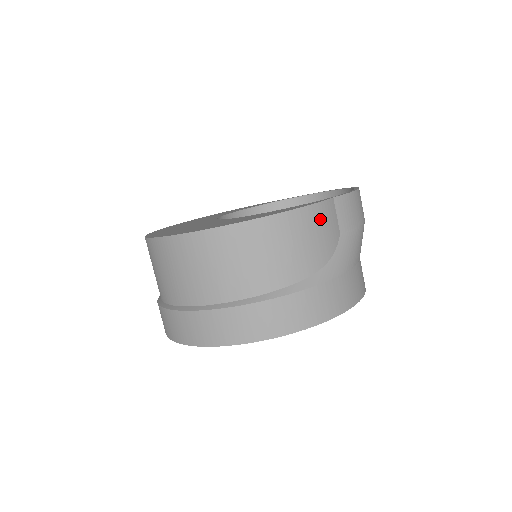
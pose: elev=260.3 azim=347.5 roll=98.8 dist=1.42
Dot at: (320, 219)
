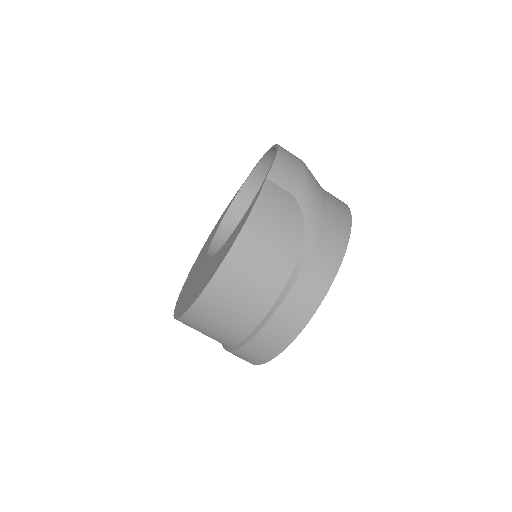
Dot at: (271, 204)
